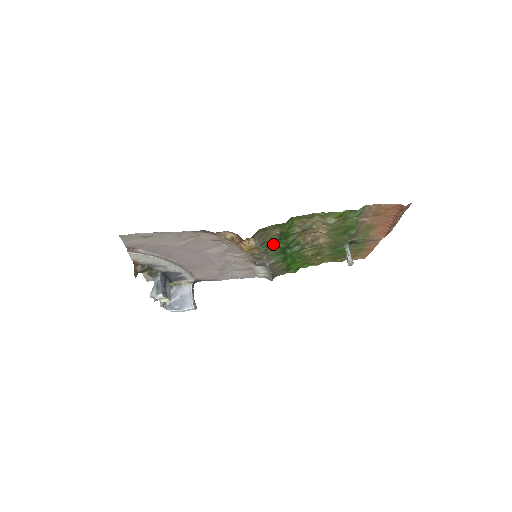
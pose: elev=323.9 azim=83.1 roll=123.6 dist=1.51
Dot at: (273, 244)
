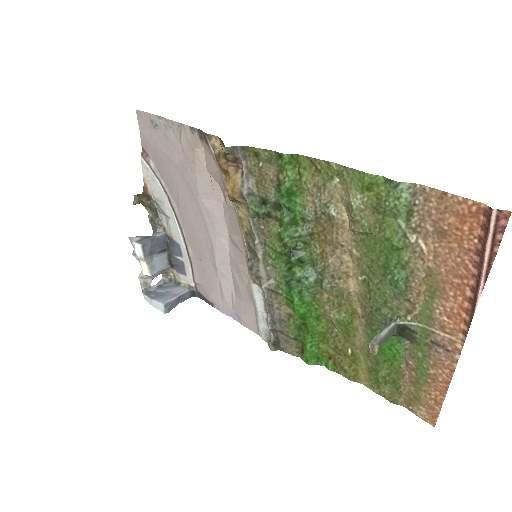
Dot at: (267, 208)
